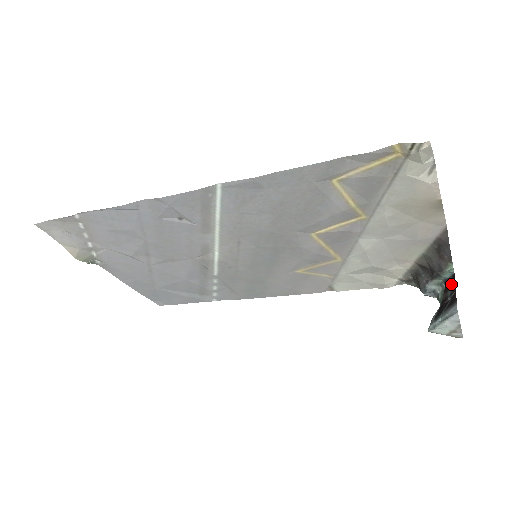
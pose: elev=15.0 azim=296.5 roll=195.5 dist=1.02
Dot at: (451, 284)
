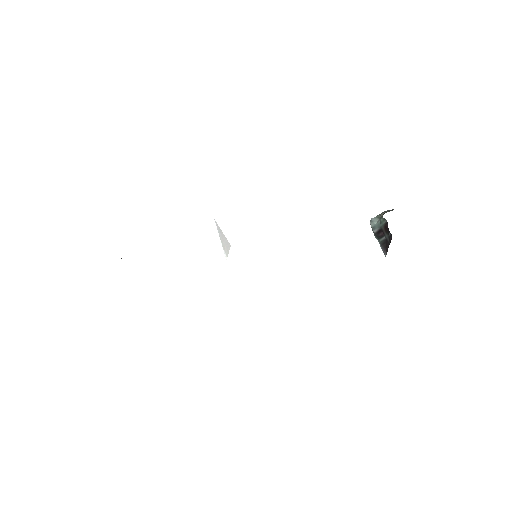
Dot at: (389, 237)
